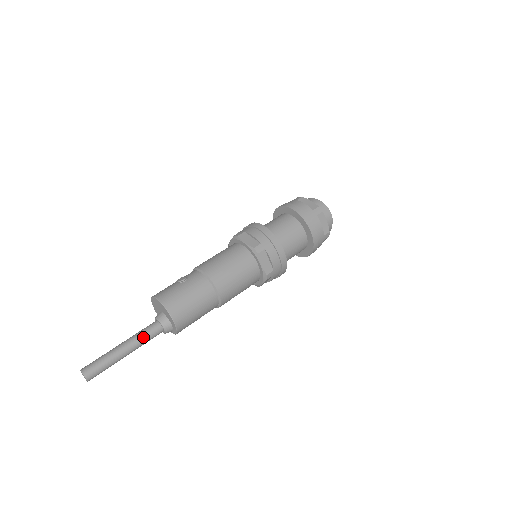
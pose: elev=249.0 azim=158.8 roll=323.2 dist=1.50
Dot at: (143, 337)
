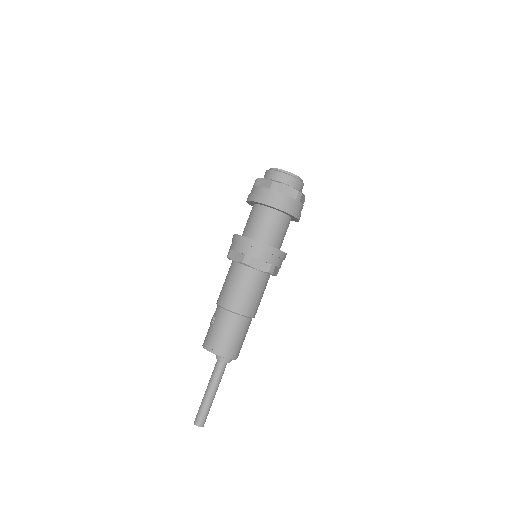
Dot at: (216, 377)
